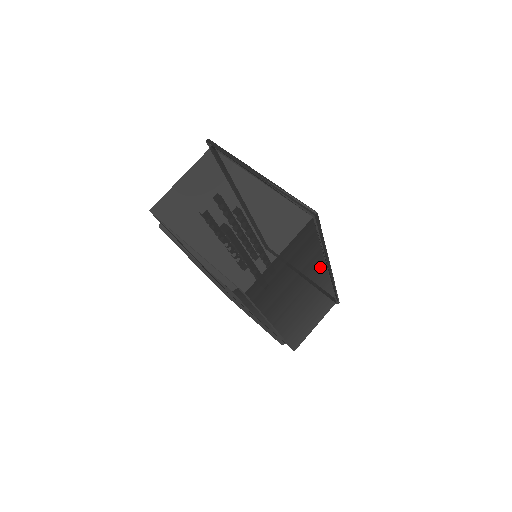
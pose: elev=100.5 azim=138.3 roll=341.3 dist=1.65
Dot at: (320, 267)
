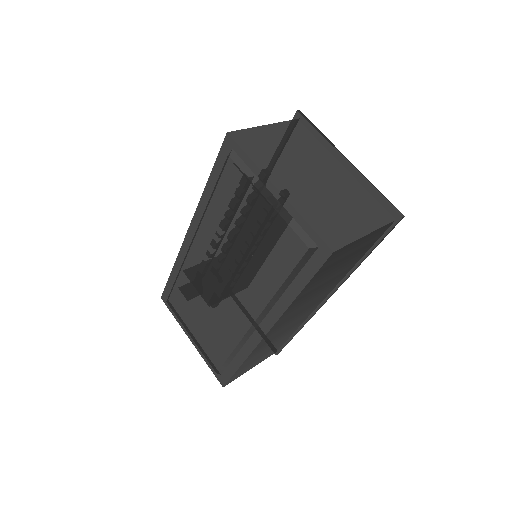
Dot at: (330, 289)
